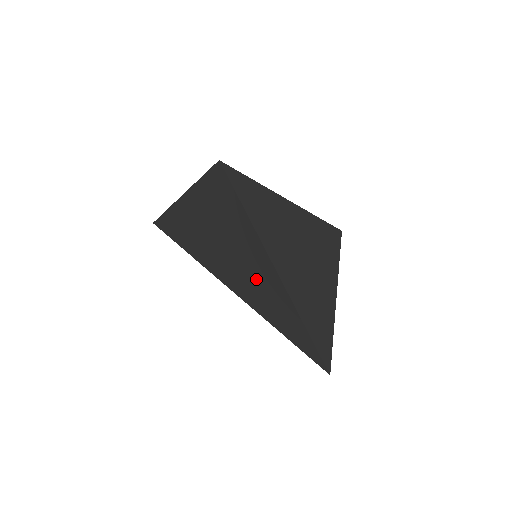
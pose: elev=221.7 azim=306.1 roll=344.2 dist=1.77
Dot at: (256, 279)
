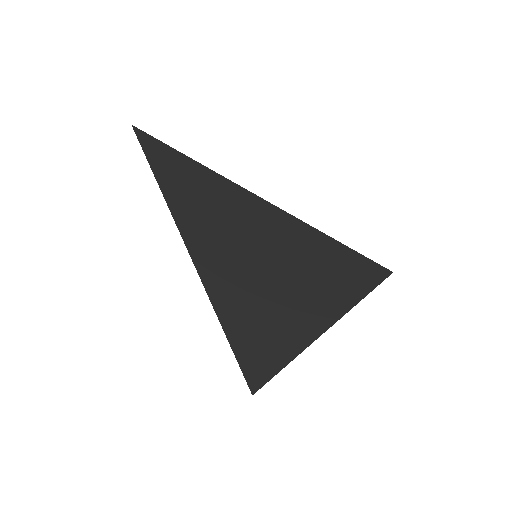
Dot at: (265, 331)
